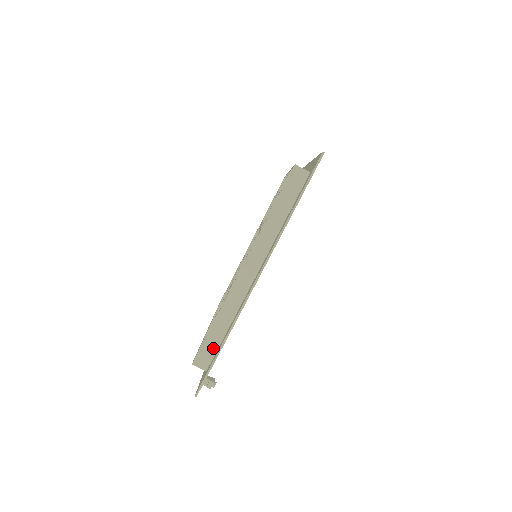
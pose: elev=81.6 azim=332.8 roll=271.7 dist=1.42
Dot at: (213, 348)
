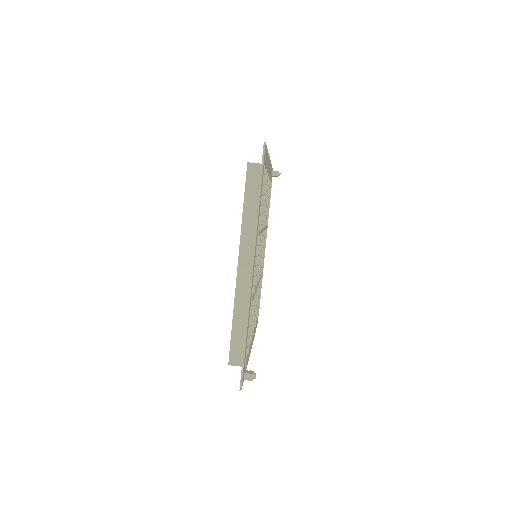
Dot at: (241, 344)
